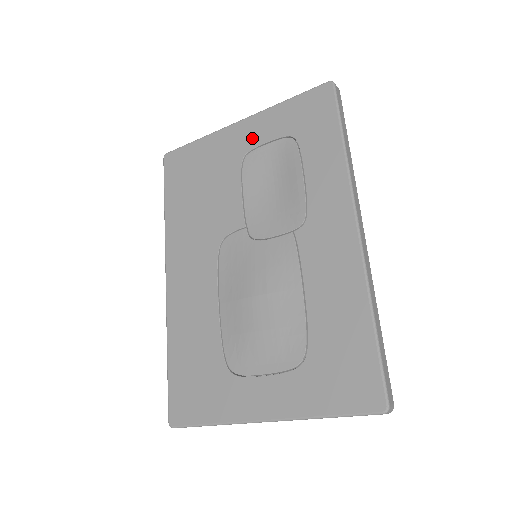
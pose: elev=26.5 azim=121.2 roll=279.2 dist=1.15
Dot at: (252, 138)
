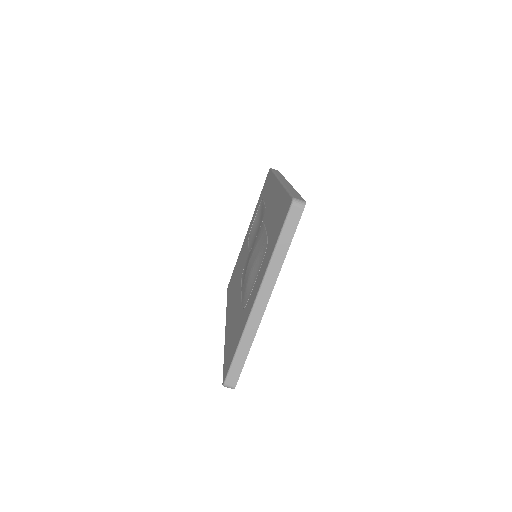
Dot at: occluded
